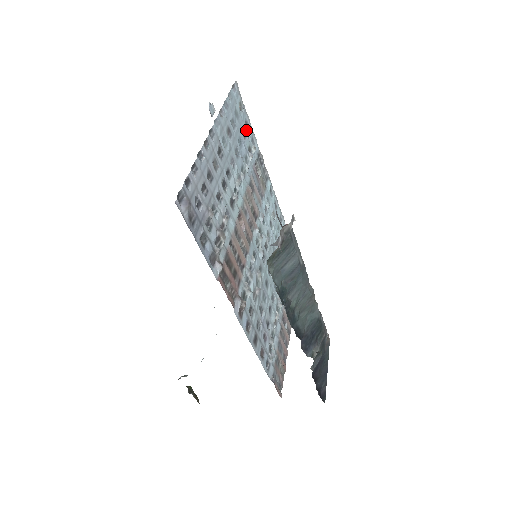
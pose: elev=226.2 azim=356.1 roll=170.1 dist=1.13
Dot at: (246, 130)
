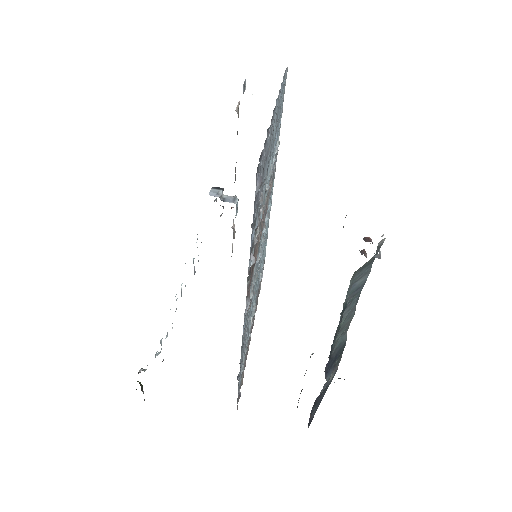
Dot at: (279, 121)
